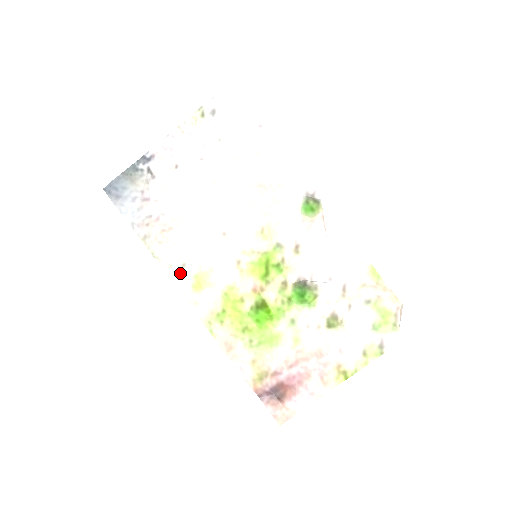
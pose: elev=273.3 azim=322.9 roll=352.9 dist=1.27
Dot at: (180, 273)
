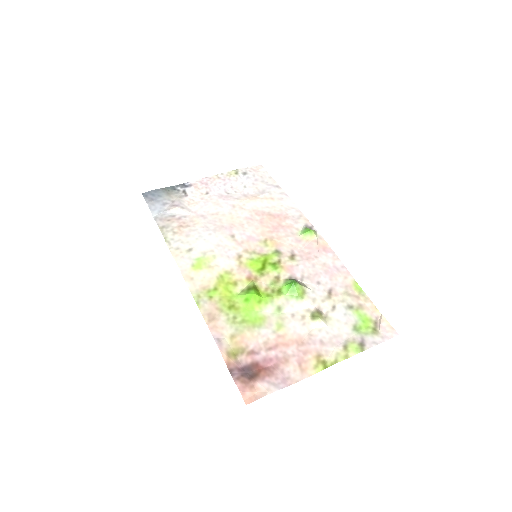
Dot at: (185, 254)
